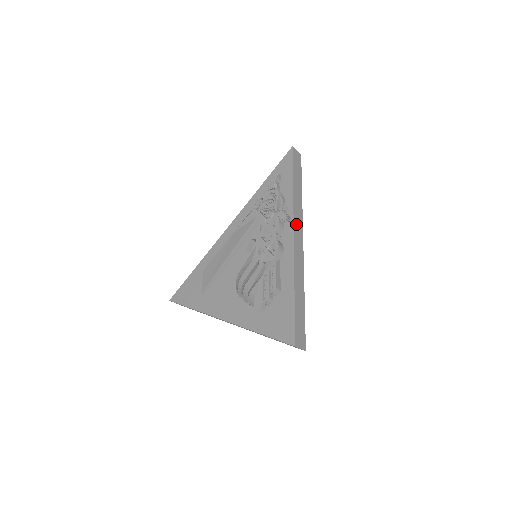
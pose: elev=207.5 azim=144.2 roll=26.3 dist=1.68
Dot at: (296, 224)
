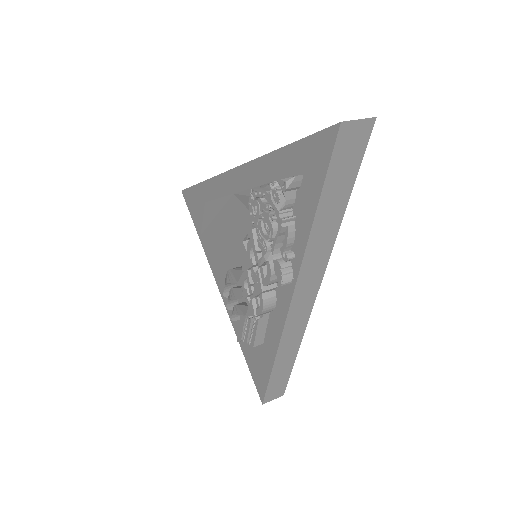
Dot at: (302, 285)
